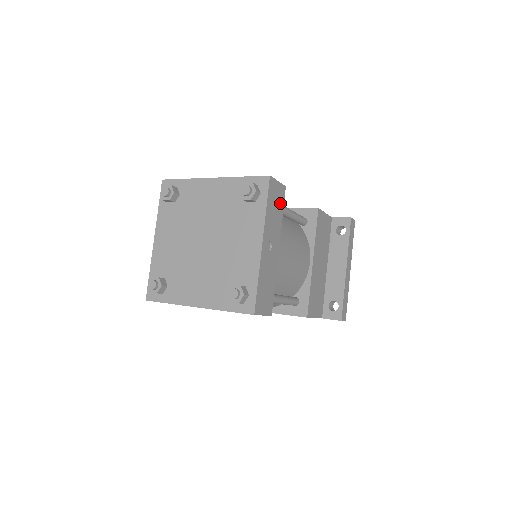
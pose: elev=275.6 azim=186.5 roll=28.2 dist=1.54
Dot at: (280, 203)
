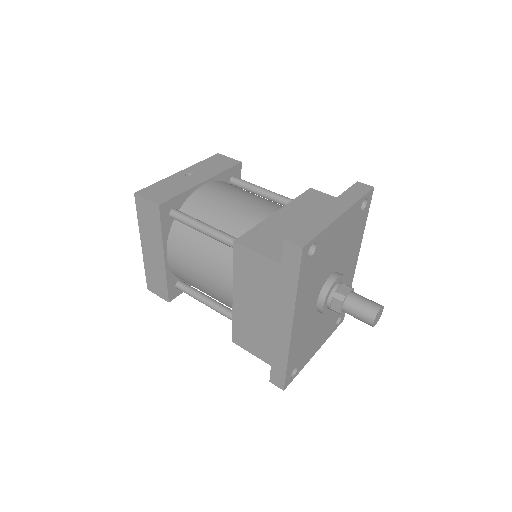
Dot at: (226, 166)
